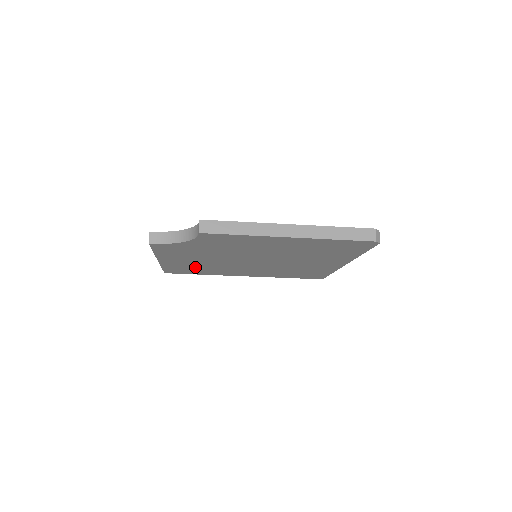
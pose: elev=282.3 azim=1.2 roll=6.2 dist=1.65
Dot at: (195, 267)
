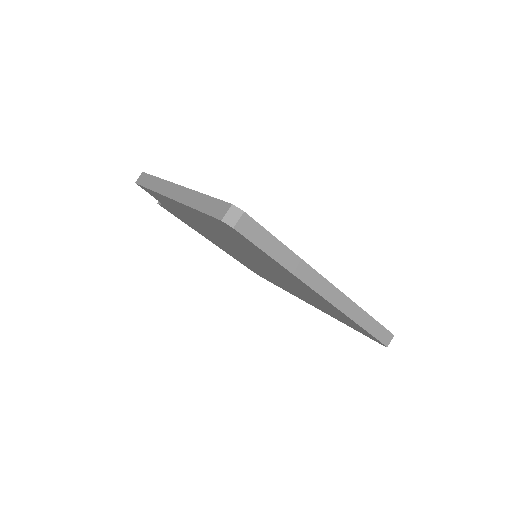
Dot at: (250, 266)
